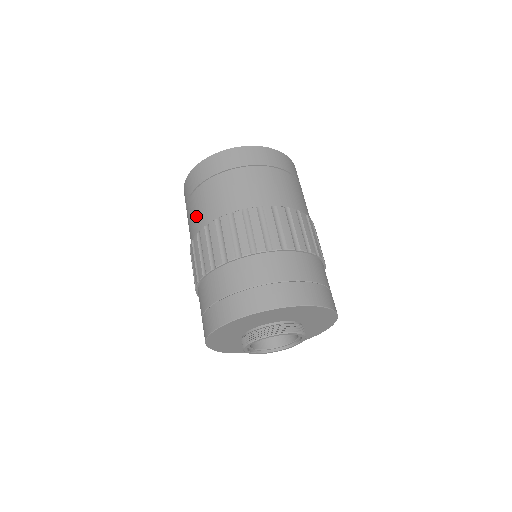
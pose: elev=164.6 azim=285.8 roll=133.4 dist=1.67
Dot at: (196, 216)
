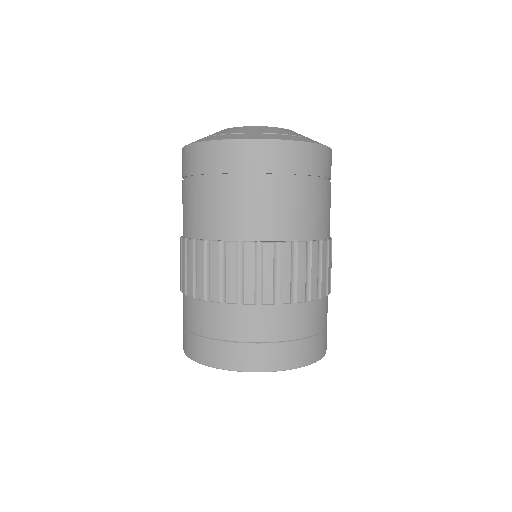
Dot at: (187, 214)
